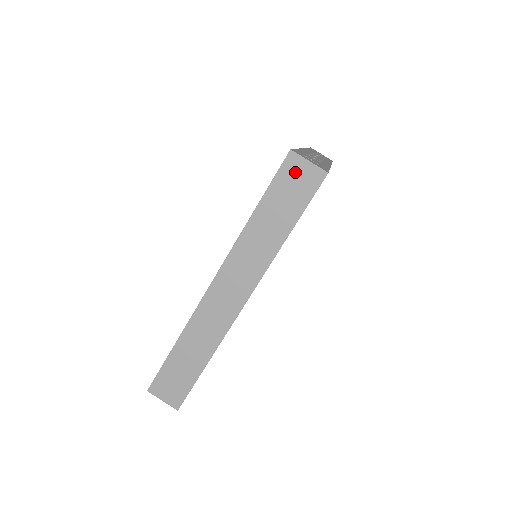
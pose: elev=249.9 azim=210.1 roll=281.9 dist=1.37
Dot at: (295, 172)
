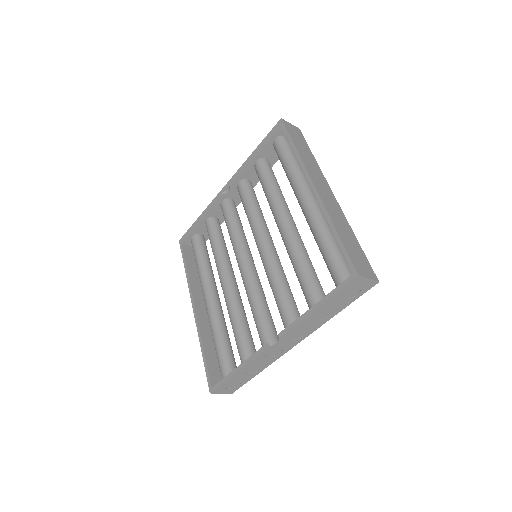
Dot at: (291, 128)
